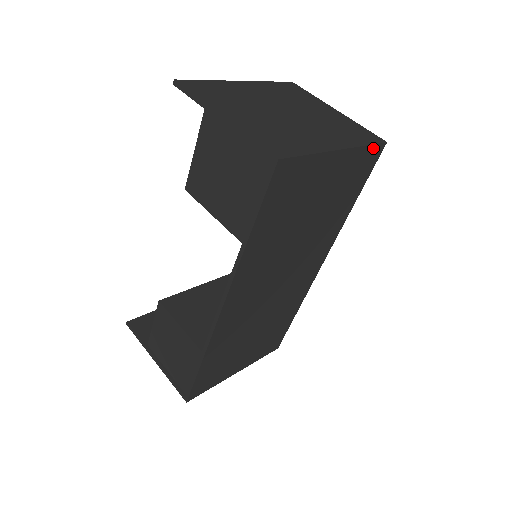
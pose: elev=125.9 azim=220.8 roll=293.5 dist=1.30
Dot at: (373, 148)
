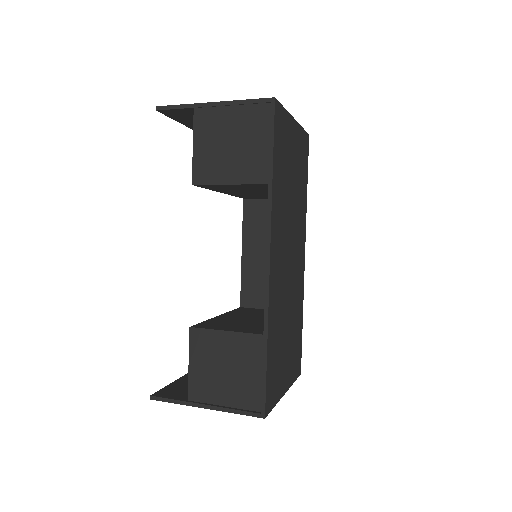
Dot at: (305, 134)
